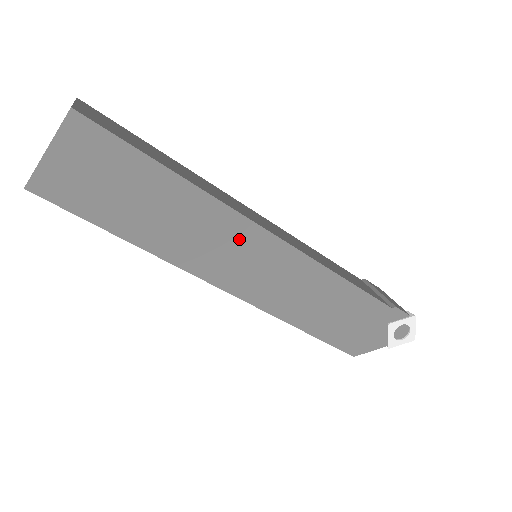
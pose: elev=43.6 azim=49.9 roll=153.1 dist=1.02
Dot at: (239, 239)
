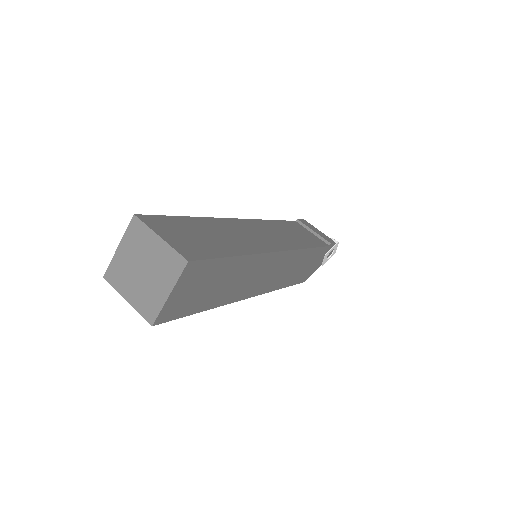
Dot at: (266, 266)
